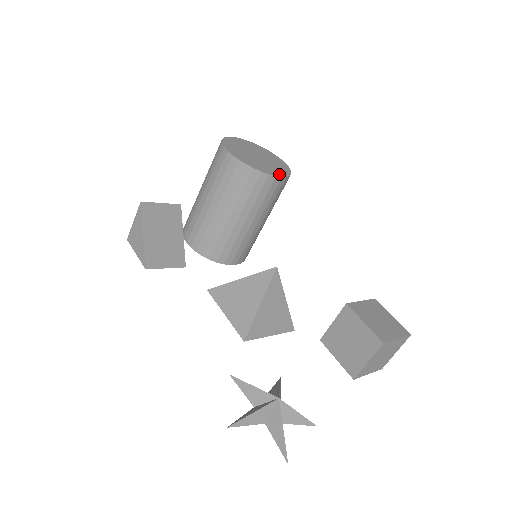
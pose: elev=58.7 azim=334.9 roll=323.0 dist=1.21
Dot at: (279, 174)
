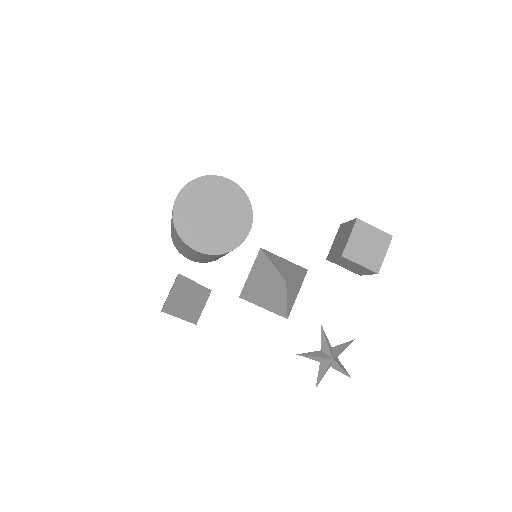
Dot at: (246, 226)
